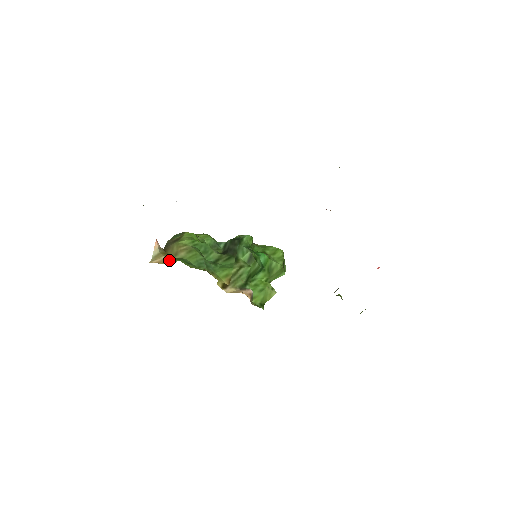
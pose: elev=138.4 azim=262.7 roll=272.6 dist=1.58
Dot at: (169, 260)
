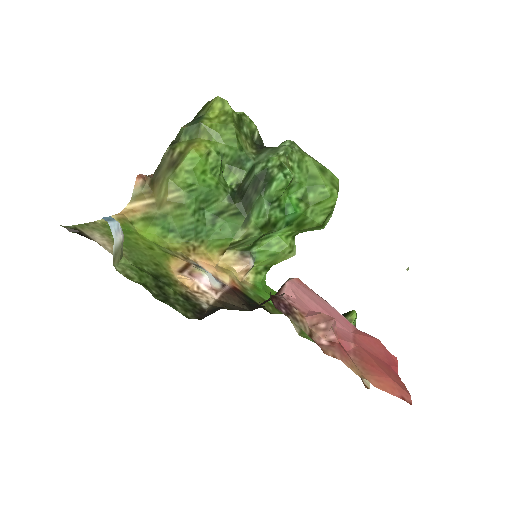
Dot at: (150, 212)
